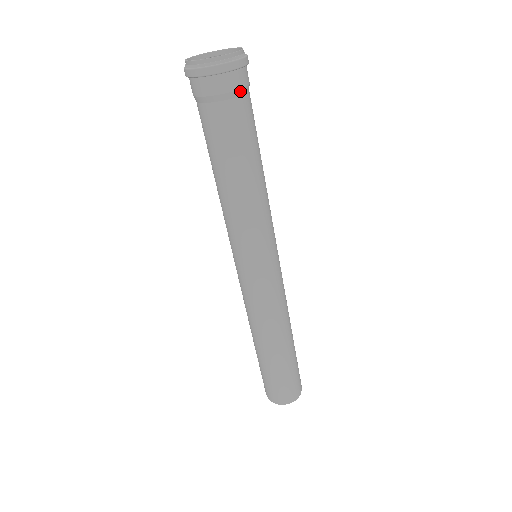
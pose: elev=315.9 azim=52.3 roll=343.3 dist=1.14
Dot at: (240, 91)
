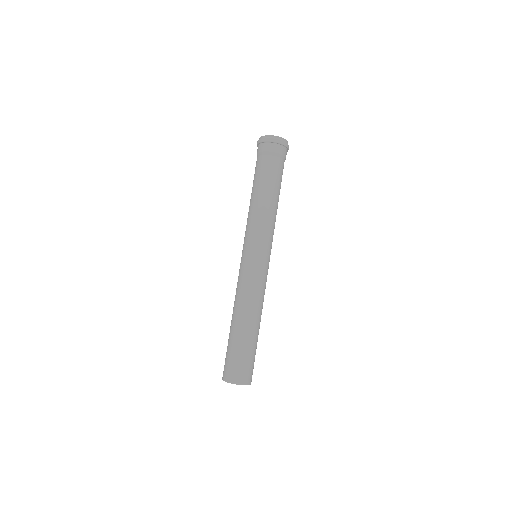
Dot at: occluded
